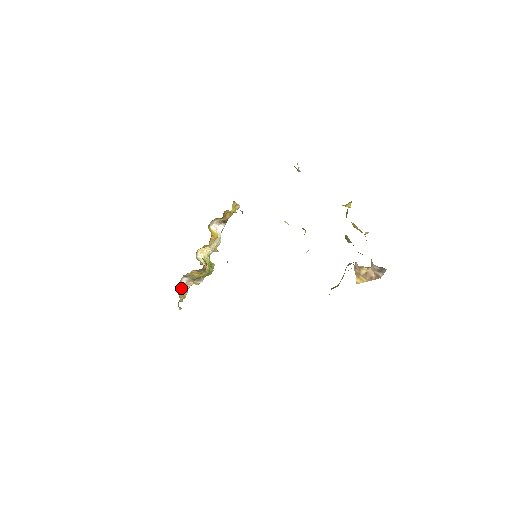
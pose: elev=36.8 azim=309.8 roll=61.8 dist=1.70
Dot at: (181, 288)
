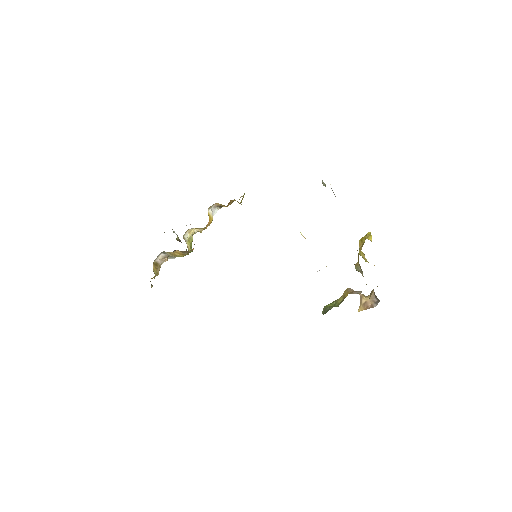
Dot at: (156, 264)
